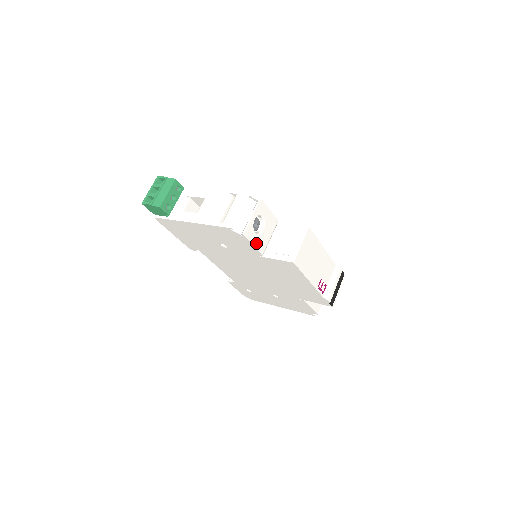
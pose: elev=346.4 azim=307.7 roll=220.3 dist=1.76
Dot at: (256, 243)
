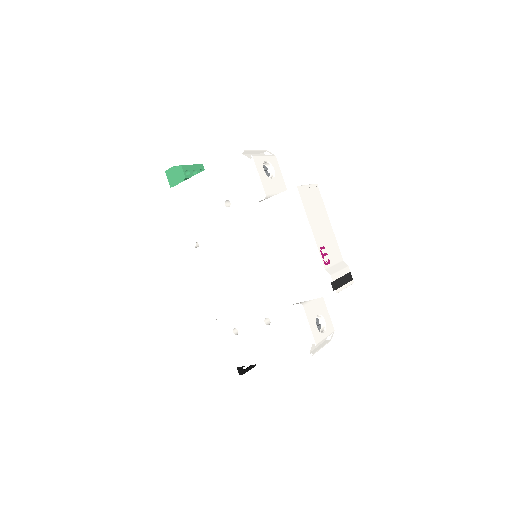
Dot at: (262, 178)
